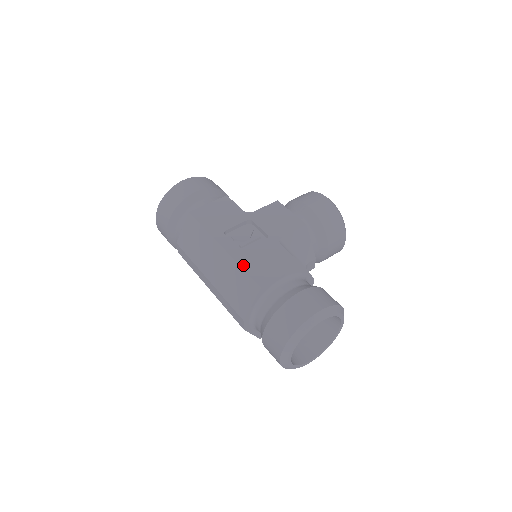
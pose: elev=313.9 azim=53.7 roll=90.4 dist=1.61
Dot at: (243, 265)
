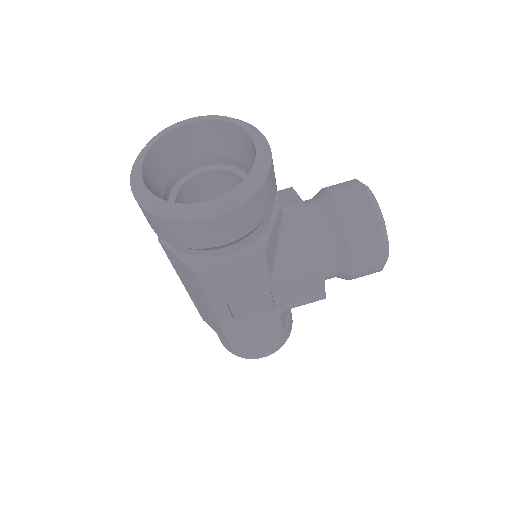
Dot at: (227, 332)
